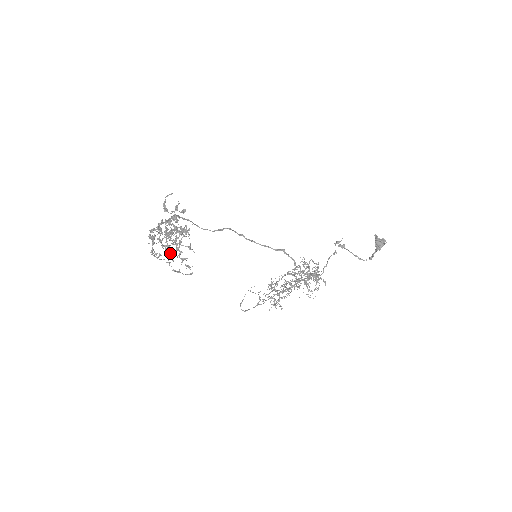
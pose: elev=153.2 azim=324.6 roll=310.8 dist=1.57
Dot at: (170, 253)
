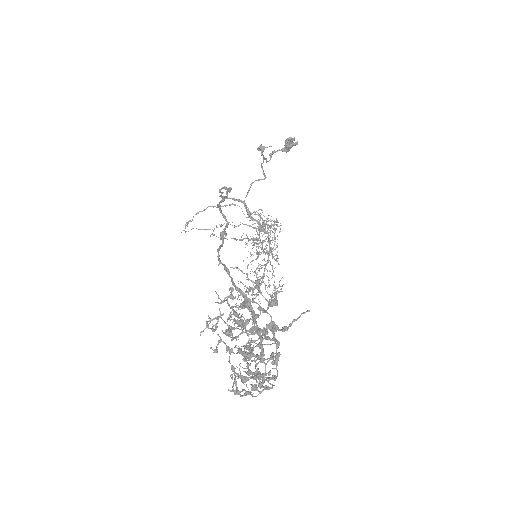
Dot at: occluded
